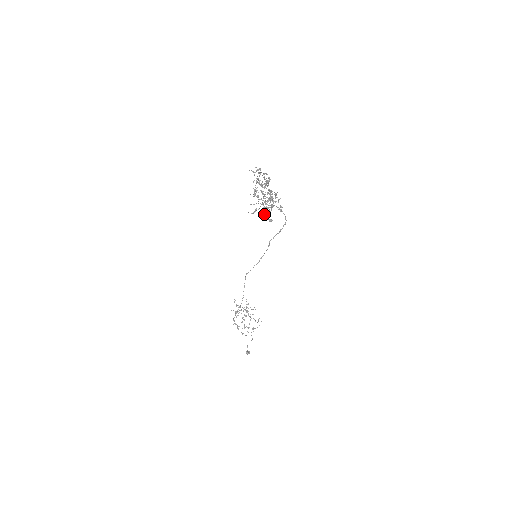
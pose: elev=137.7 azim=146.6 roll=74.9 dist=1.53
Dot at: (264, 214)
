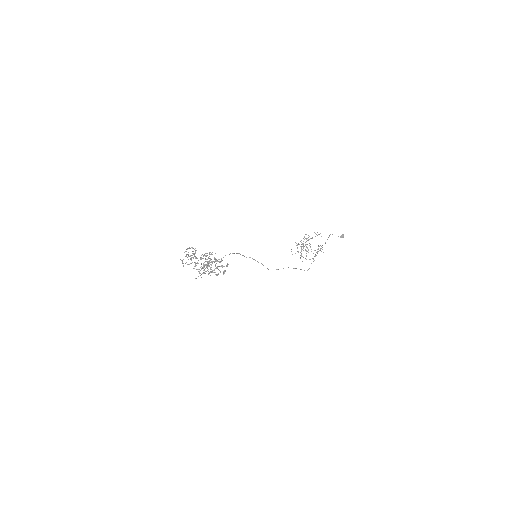
Dot at: occluded
